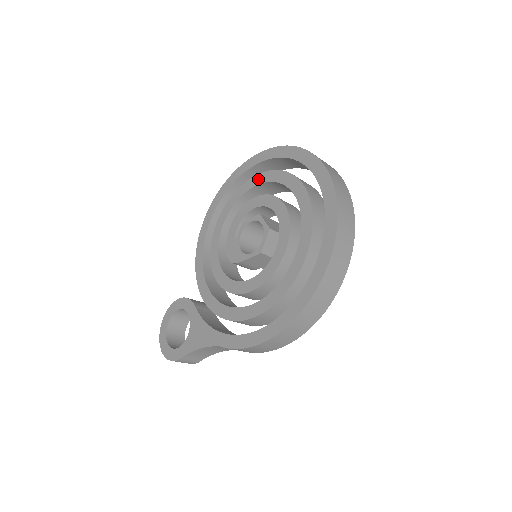
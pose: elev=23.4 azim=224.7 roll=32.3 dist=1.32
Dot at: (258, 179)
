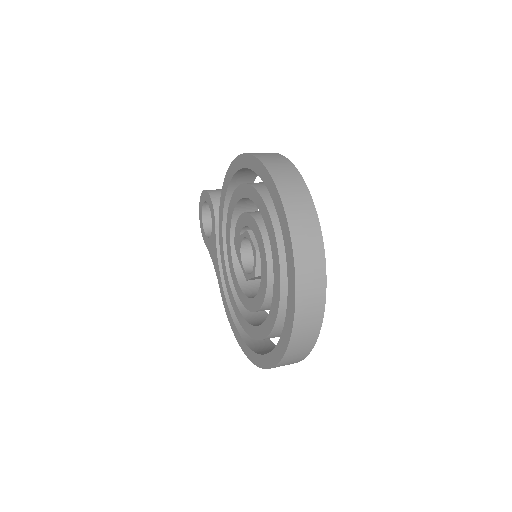
Dot at: (266, 217)
